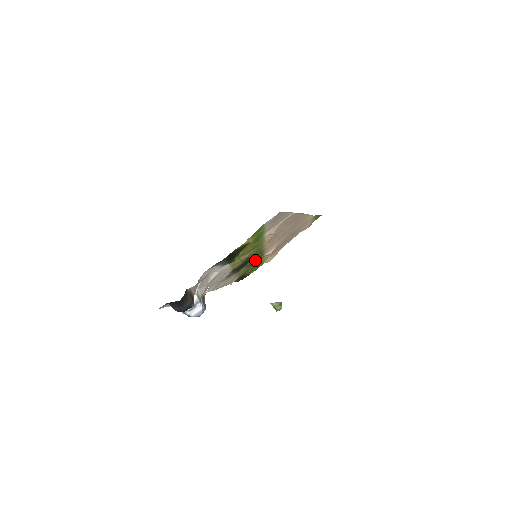
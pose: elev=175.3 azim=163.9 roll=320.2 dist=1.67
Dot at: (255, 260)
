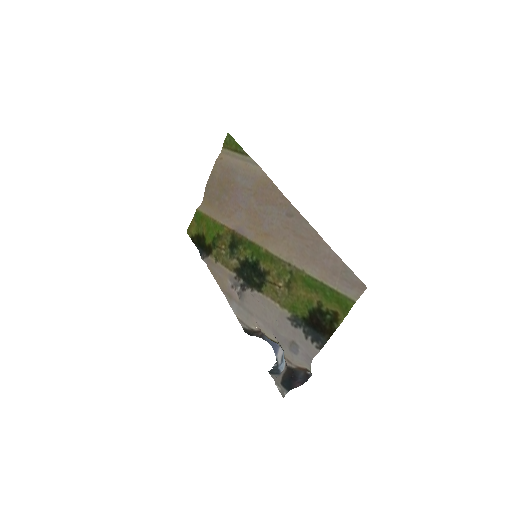
Dot at: (236, 246)
